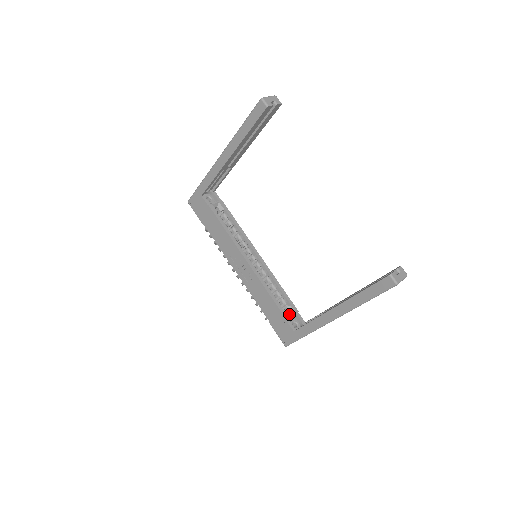
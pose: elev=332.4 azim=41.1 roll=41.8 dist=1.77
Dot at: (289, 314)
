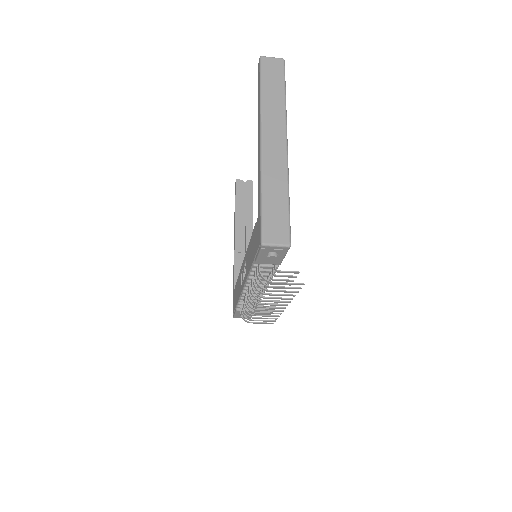
Dot at: occluded
